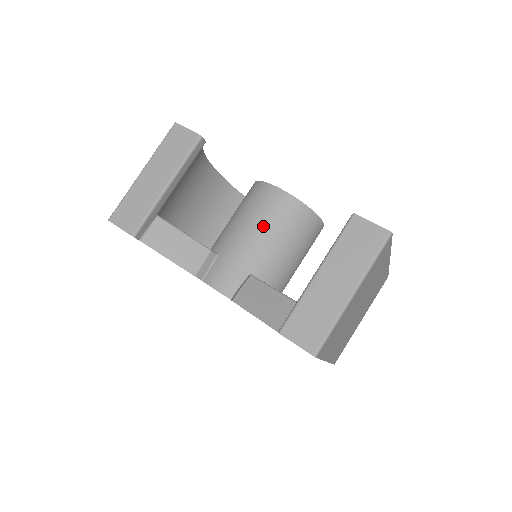
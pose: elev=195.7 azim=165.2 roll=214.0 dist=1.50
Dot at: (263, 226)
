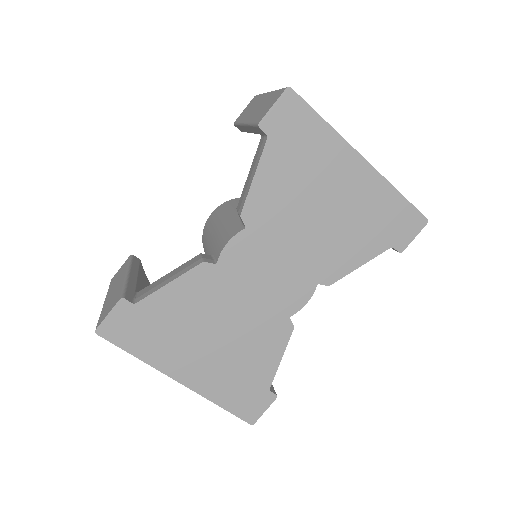
Dot at: (220, 217)
